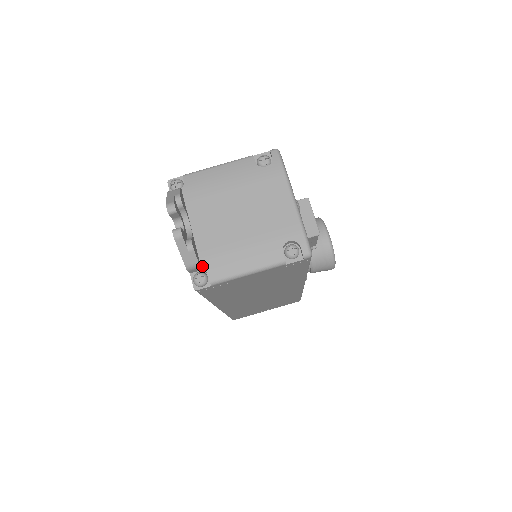
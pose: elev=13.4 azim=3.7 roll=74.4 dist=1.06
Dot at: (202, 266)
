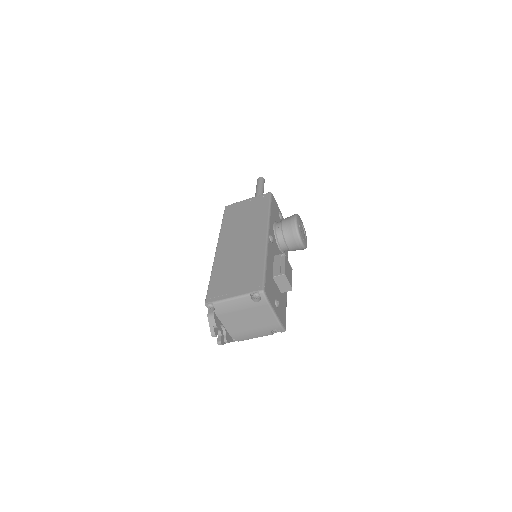
Dot at: (233, 338)
